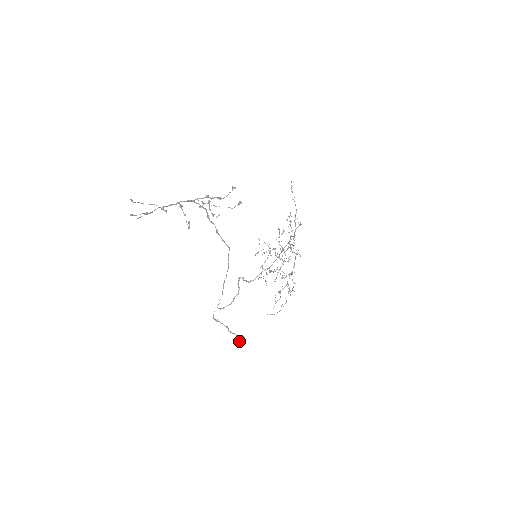
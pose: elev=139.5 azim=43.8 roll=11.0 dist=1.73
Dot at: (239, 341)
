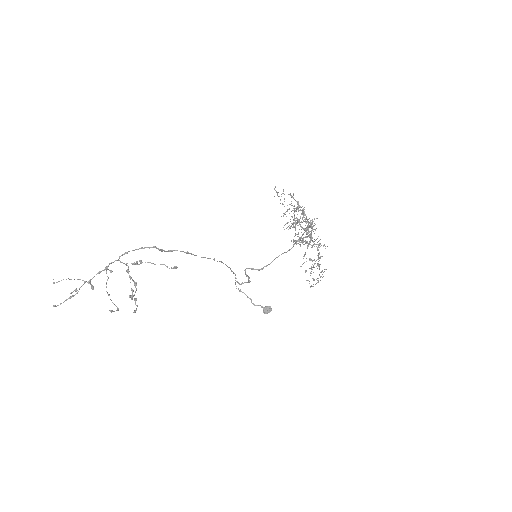
Dot at: (264, 313)
